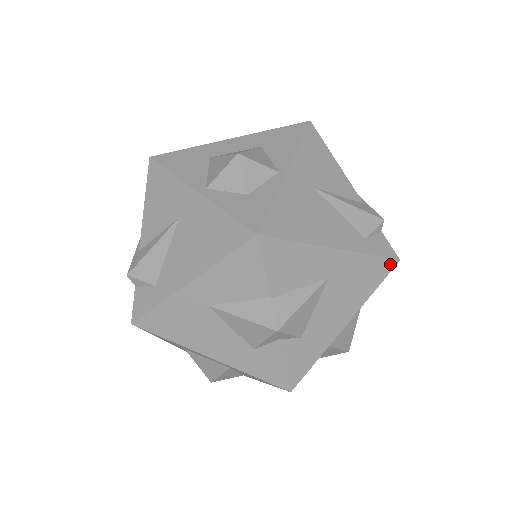
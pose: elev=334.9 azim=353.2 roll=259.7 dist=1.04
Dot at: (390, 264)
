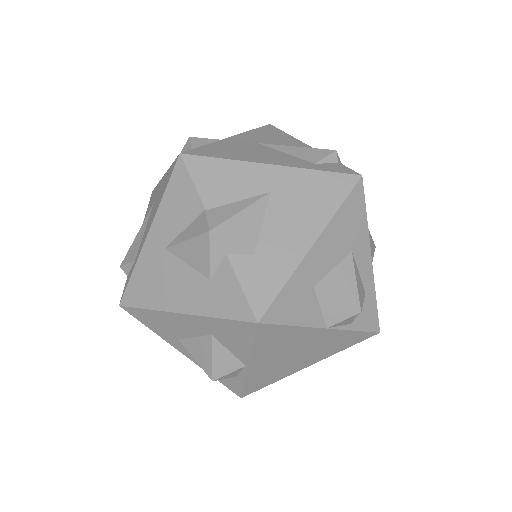
Dot at: (350, 179)
